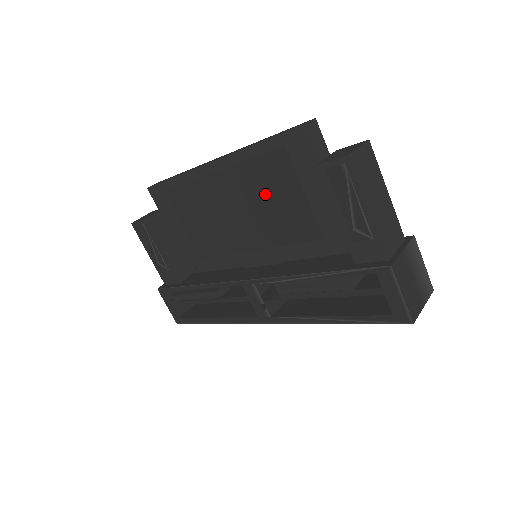
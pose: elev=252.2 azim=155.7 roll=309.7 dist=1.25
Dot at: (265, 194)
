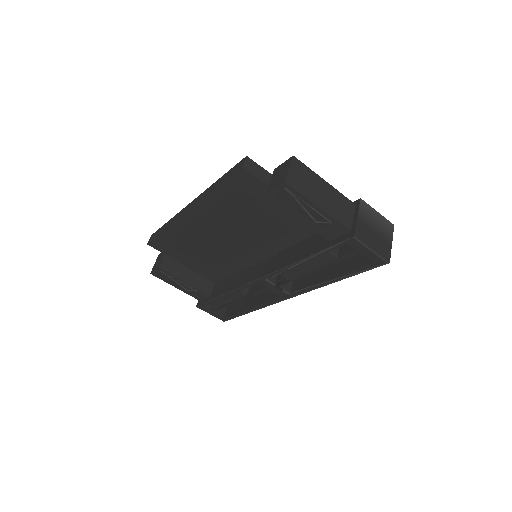
Dot at: (239, 218)
